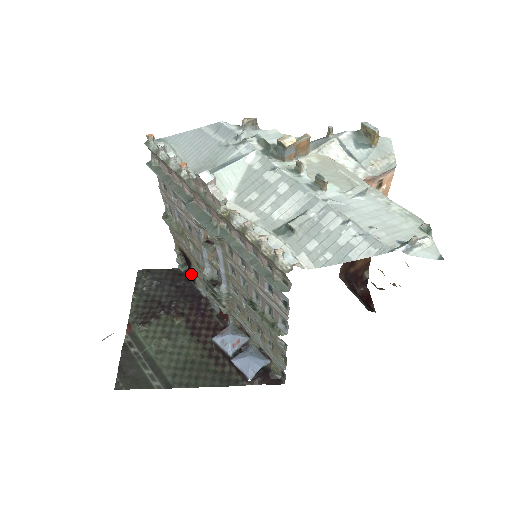
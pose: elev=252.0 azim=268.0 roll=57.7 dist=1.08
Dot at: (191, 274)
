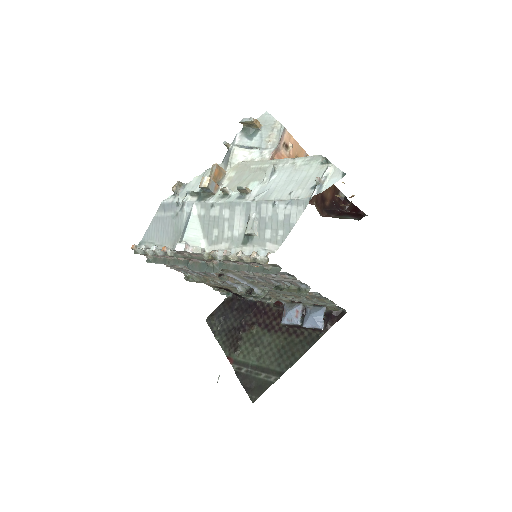
Dot at: (237, 295)
